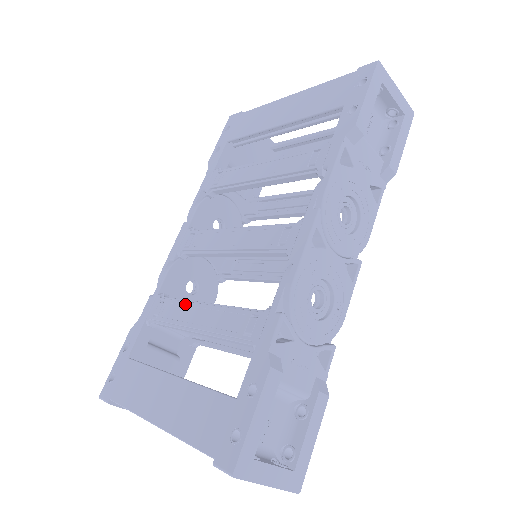
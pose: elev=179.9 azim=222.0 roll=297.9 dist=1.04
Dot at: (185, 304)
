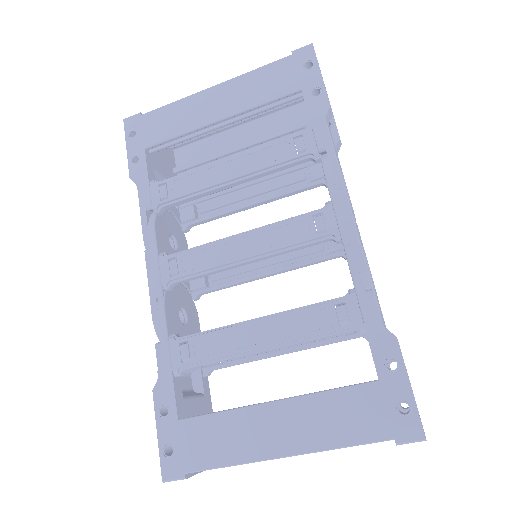
Dot at: (227, 331)
